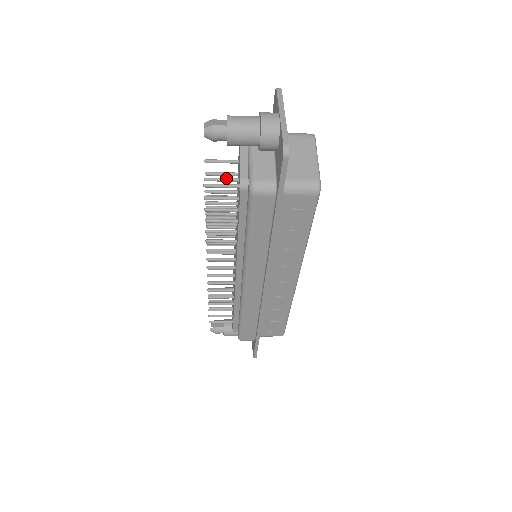
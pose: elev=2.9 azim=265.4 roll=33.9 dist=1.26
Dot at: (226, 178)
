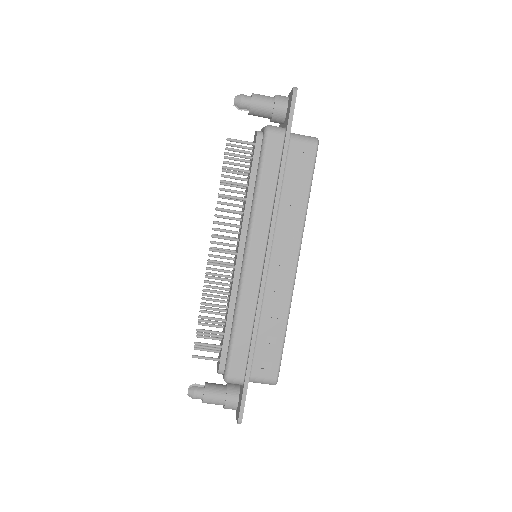
Dot at: (243, 150)
